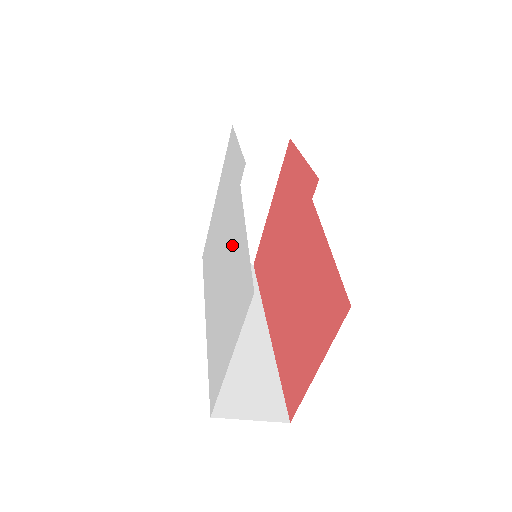
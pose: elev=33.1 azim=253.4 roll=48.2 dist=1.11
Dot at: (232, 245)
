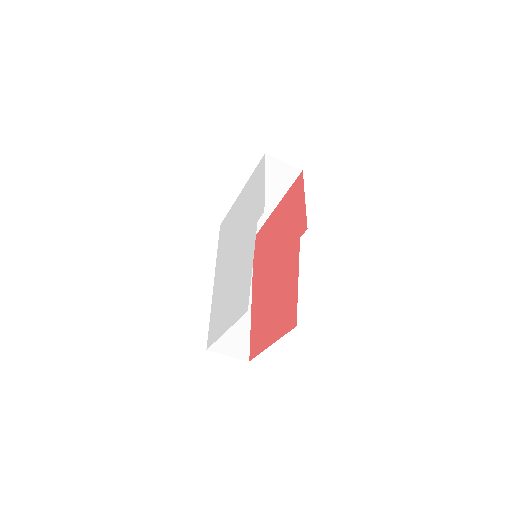
Dot at: (243, 258)
